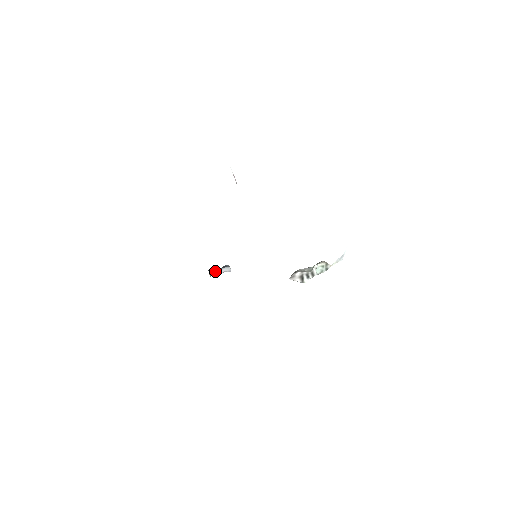
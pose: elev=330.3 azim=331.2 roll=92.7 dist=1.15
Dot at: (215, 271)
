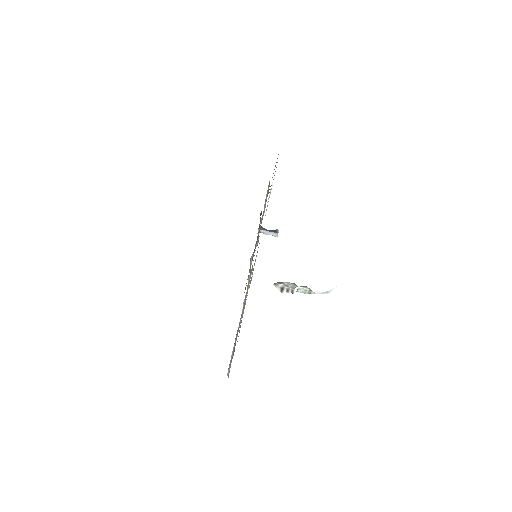
Dot at: (264, 231)
